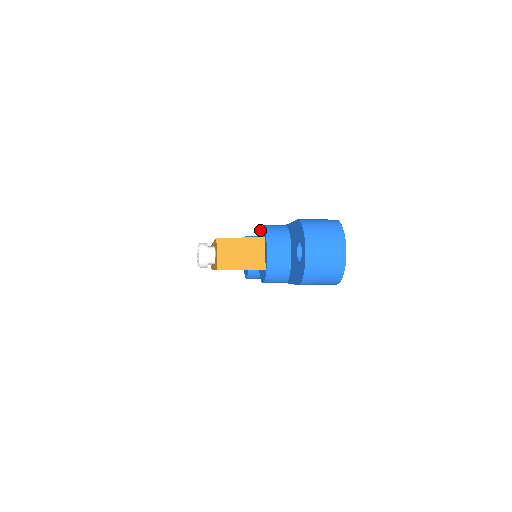
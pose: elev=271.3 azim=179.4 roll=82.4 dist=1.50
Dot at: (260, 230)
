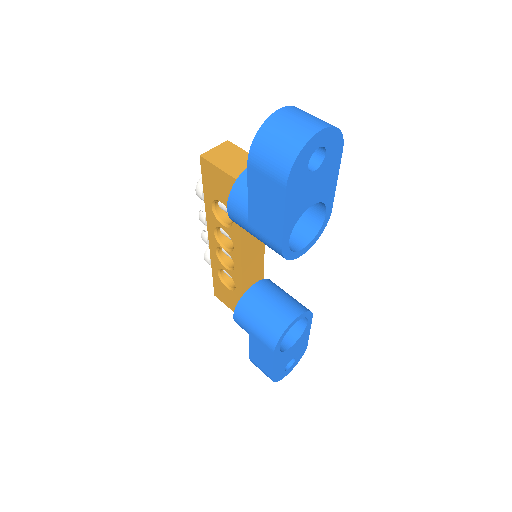
Dot at: occluded
